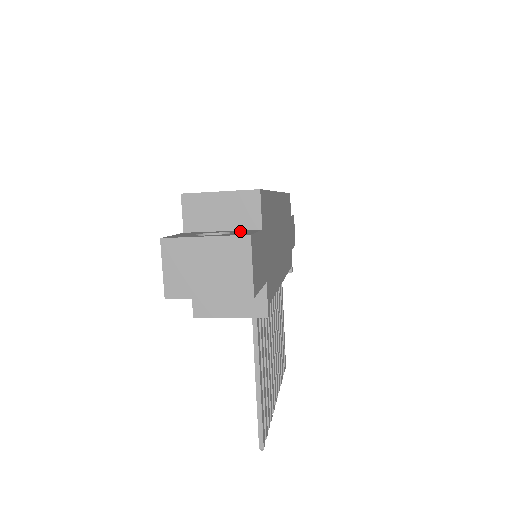
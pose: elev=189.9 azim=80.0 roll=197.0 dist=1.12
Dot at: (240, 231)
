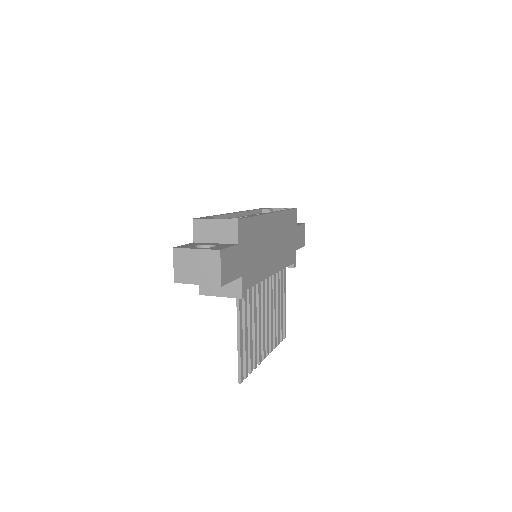
Dot at: (223, 245)
